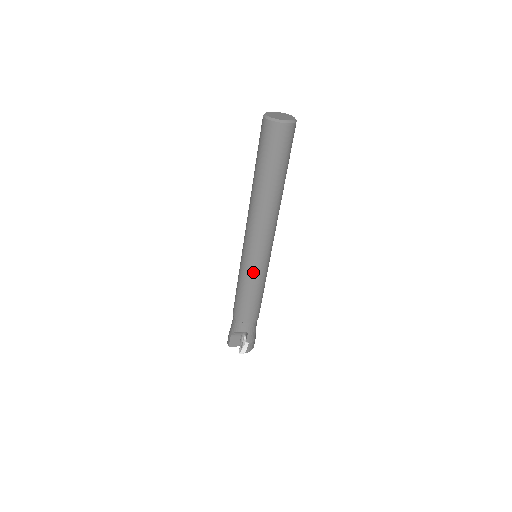
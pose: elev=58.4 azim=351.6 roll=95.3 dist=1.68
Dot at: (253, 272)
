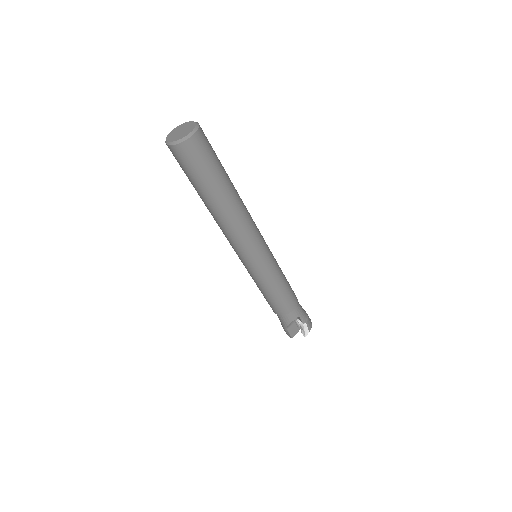
Dot at: (265, 271)
